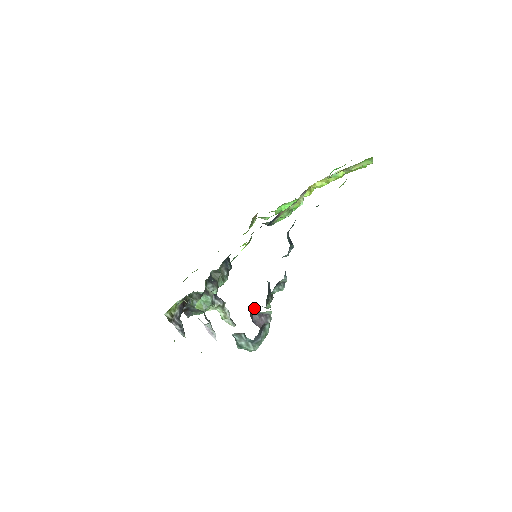
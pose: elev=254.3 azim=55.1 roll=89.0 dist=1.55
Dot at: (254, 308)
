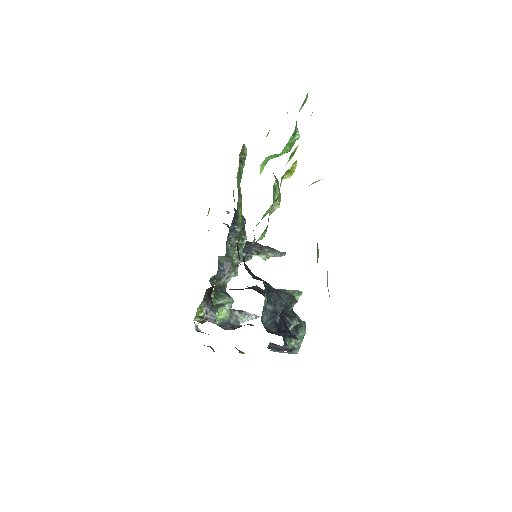
Dot at: (271, 344)
